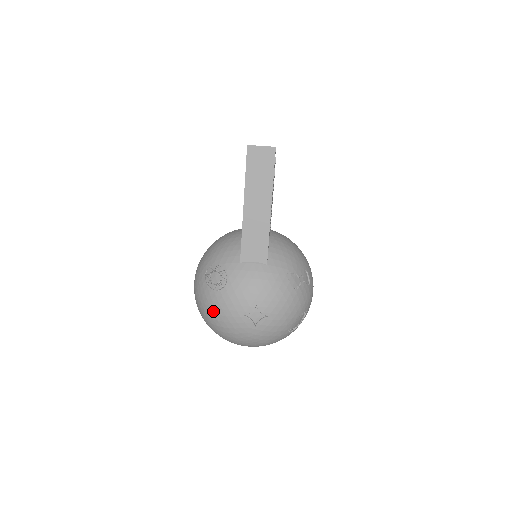
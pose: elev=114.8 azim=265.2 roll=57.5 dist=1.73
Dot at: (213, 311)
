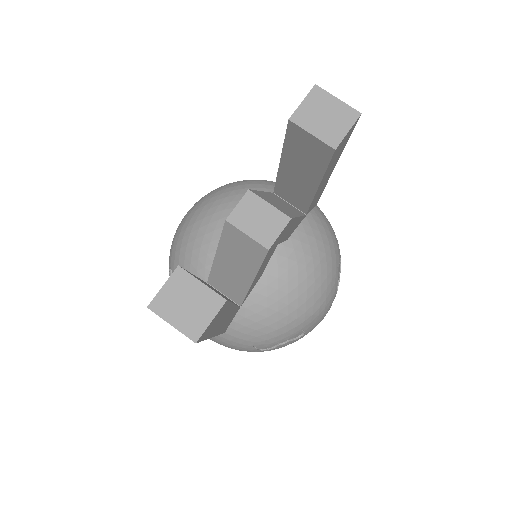
Dot at: occluded
